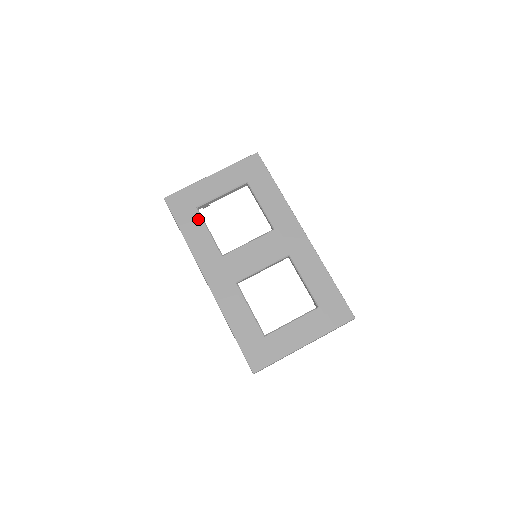
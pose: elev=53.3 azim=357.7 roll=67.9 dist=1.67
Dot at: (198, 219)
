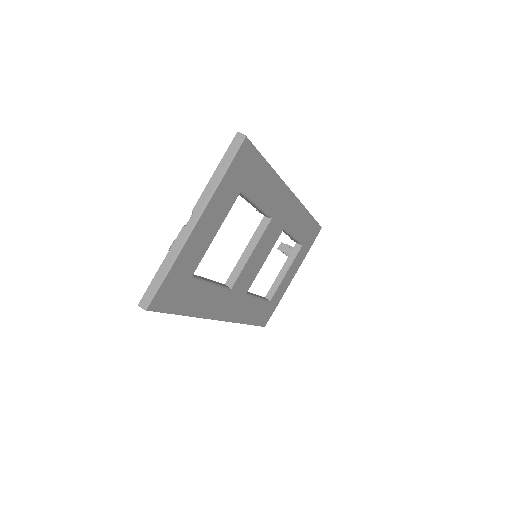
Dot at: (198, 286)
